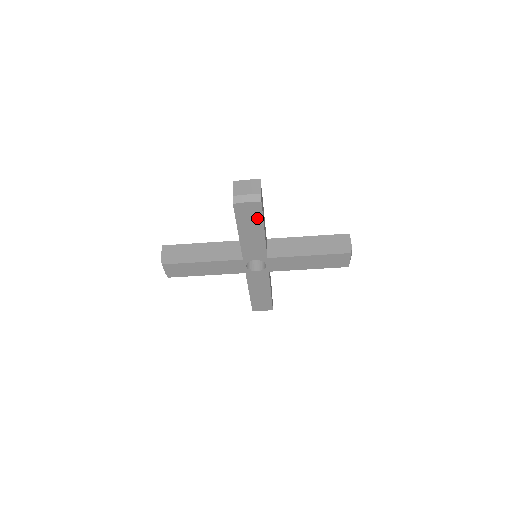
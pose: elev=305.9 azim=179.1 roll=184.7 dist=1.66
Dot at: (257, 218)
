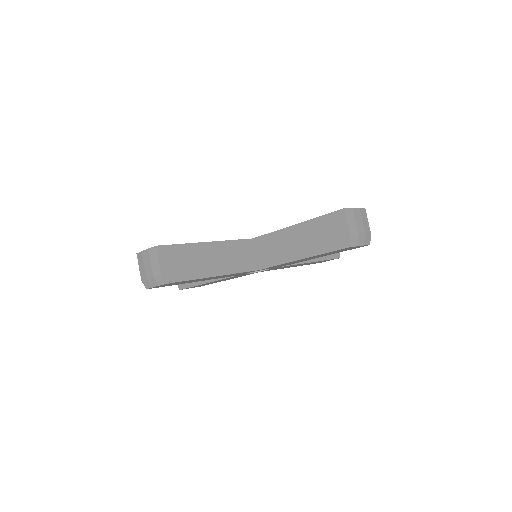
Dot at: (188, 281)
